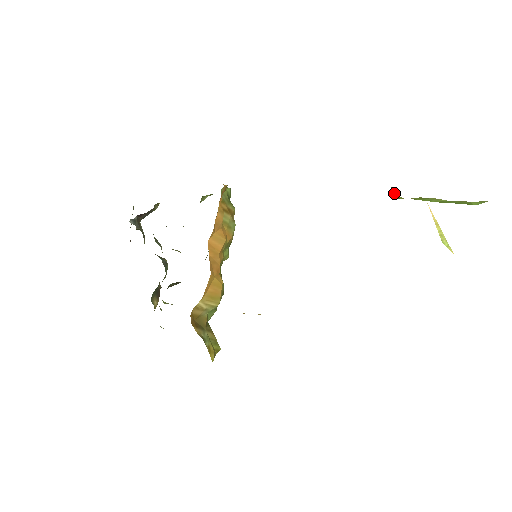
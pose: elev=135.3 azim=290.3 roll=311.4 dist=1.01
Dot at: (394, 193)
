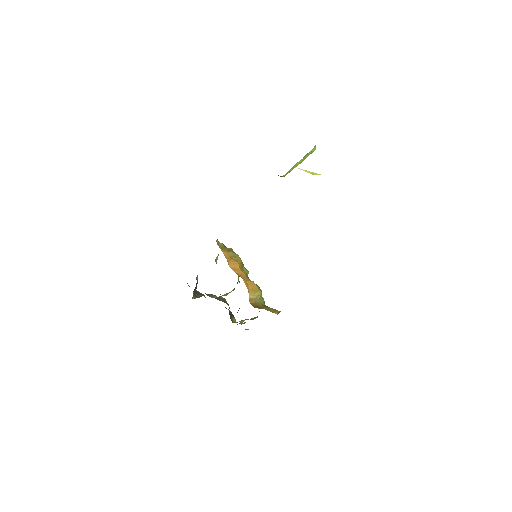
Dot at: (281, 176)
